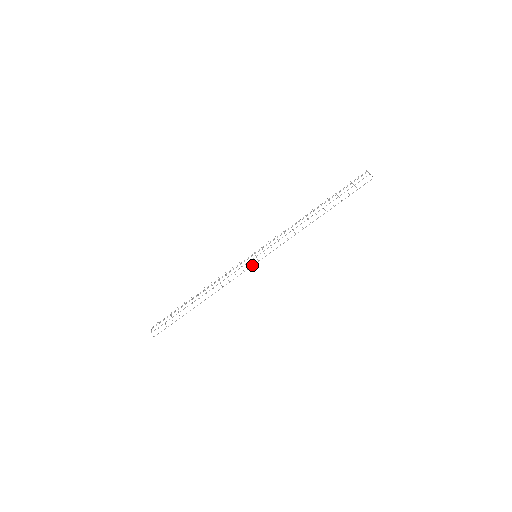
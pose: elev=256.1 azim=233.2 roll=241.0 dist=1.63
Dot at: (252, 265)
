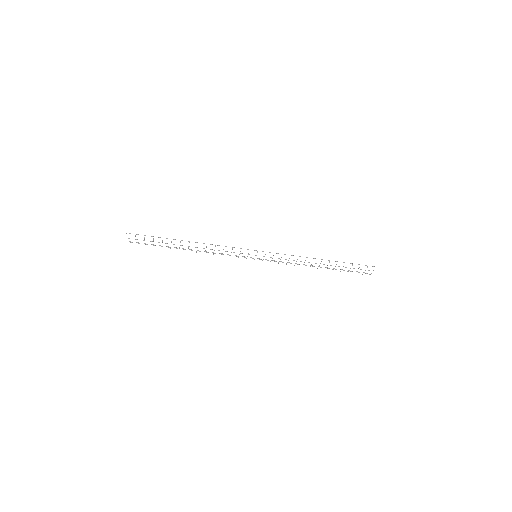
Dot at: occluded
